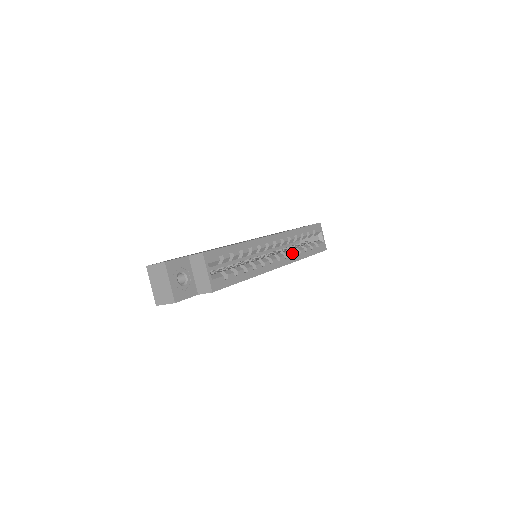
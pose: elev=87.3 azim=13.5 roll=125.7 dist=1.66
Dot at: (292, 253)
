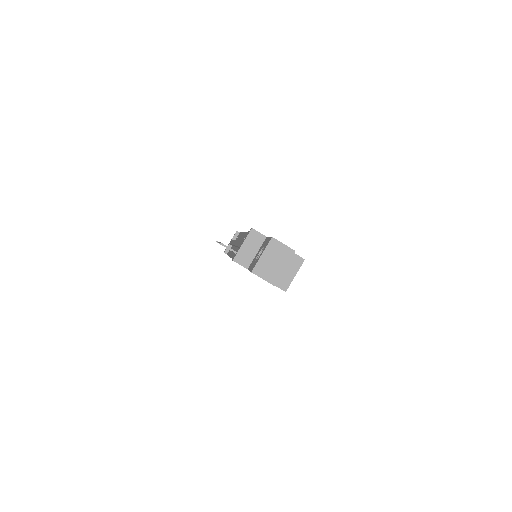
Dot at: occluded
